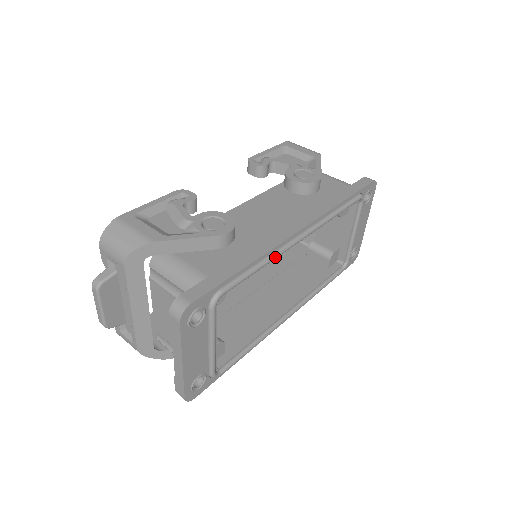
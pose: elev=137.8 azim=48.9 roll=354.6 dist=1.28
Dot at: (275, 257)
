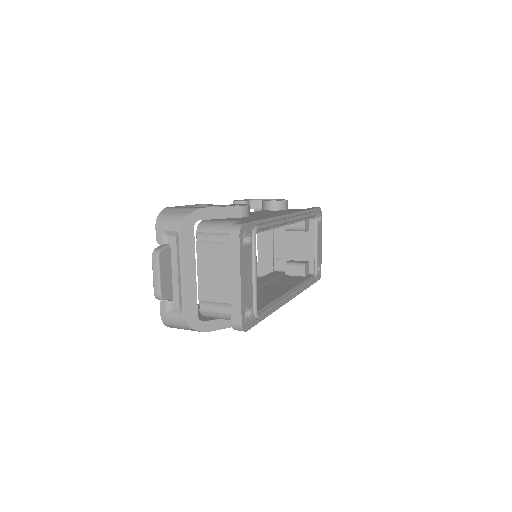
Dot at: (280, 222)
